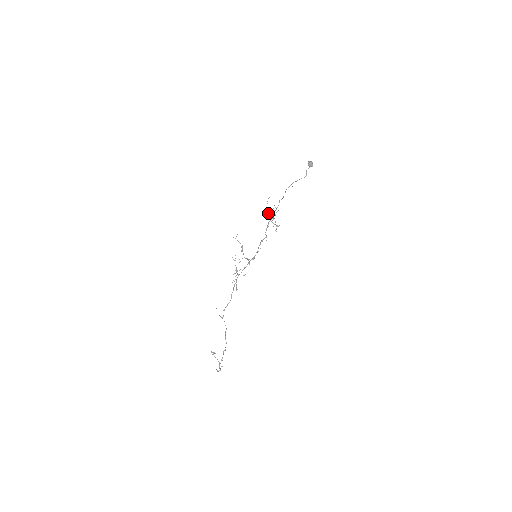
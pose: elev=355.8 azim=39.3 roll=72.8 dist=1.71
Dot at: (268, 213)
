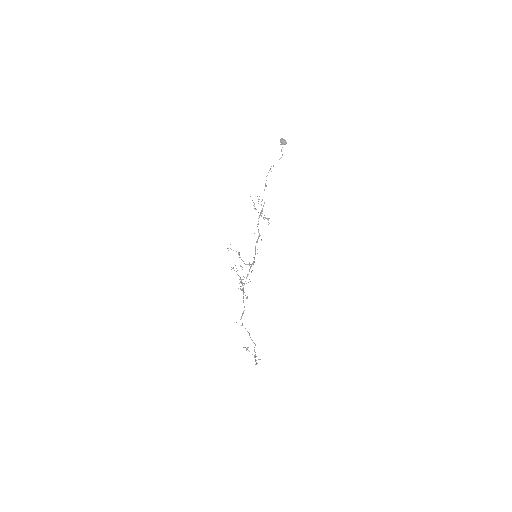
Dot at: (255, 209)
